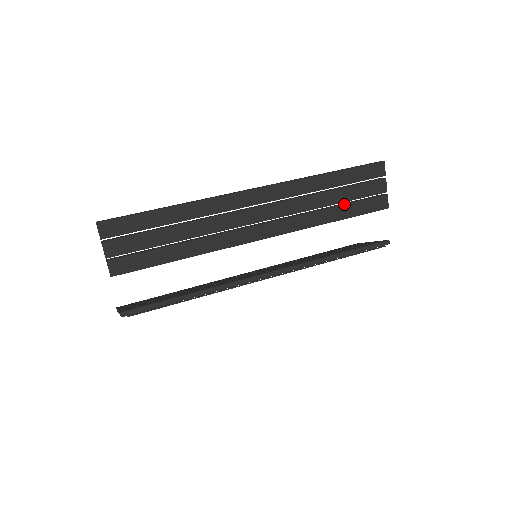
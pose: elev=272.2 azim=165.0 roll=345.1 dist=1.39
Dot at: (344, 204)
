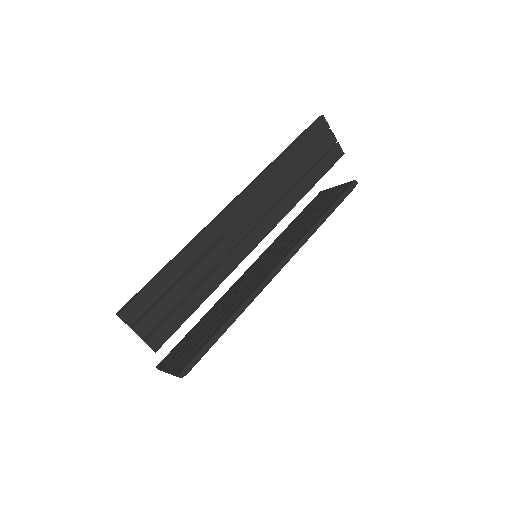
Dot at: (309, 172)
